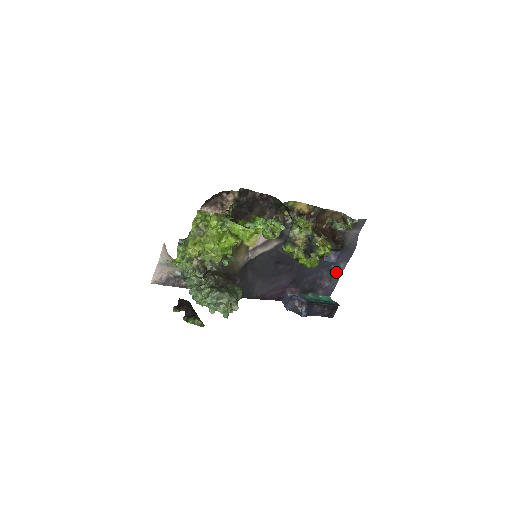
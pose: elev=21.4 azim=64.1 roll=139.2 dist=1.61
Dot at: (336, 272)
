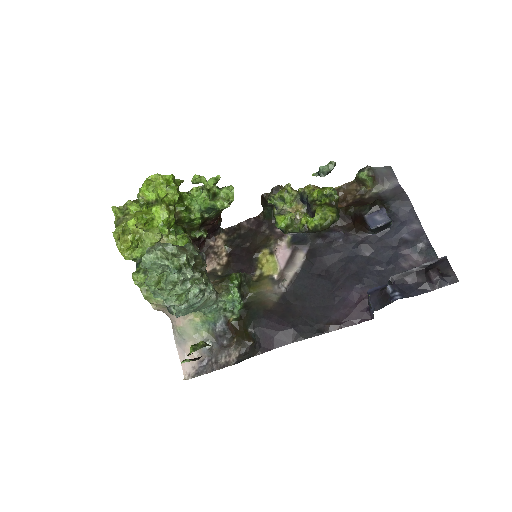
Dot at: (417, 239)
